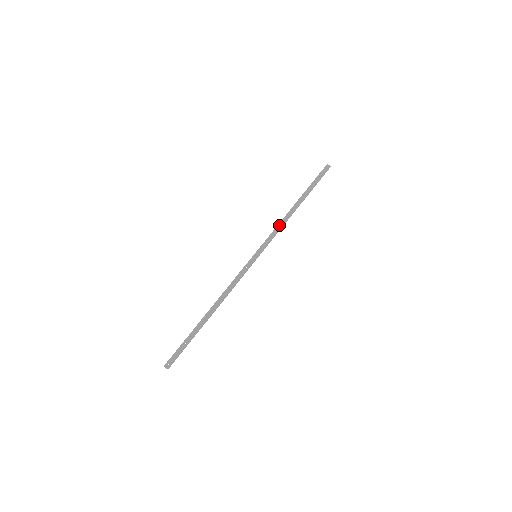
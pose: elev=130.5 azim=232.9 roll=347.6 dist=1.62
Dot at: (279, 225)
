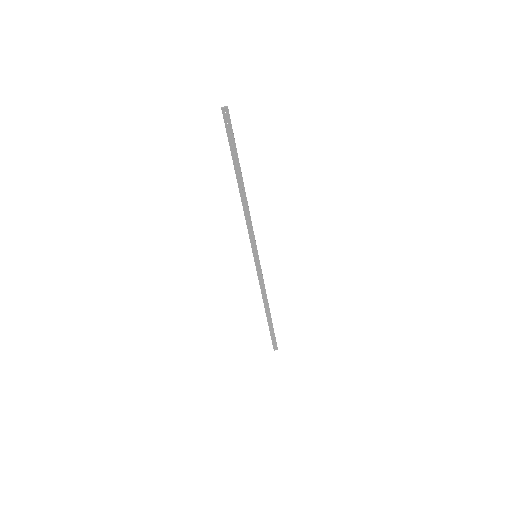
Dot at: (247, 219)
